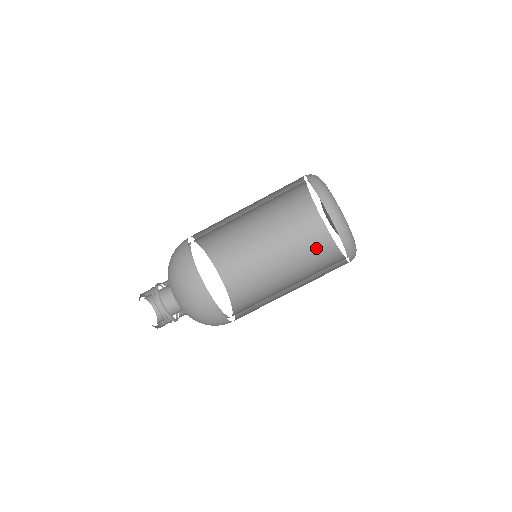
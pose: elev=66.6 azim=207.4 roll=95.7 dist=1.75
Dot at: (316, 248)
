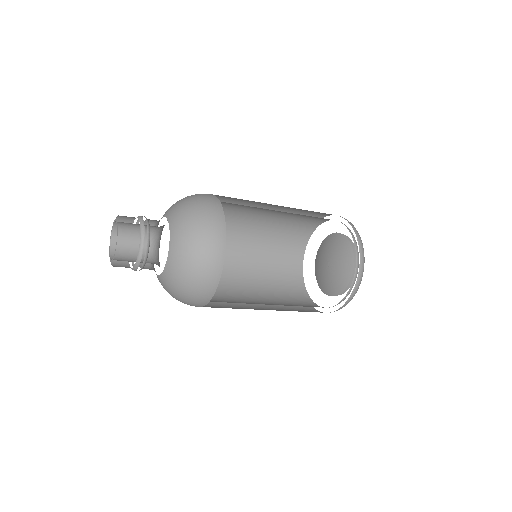
Dot at: (297, 301)
